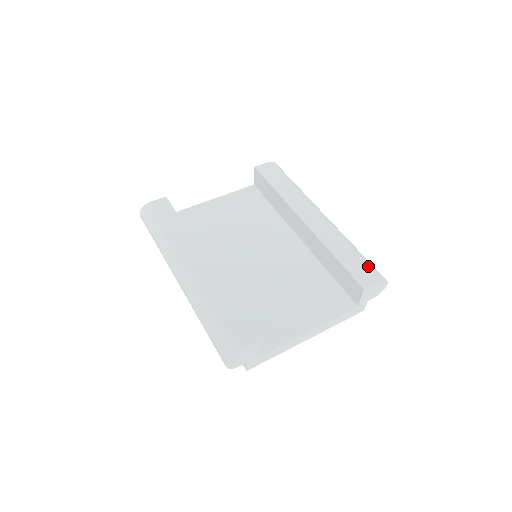
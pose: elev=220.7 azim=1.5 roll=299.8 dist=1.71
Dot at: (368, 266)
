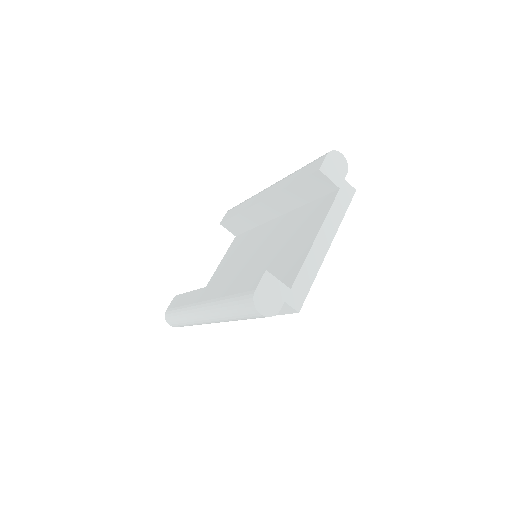
Dot at: (314, 161)
